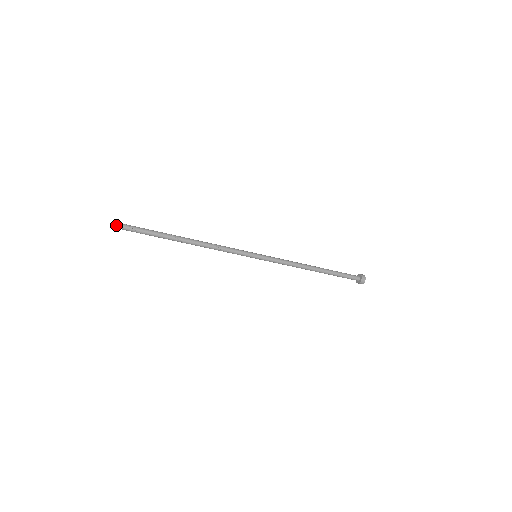
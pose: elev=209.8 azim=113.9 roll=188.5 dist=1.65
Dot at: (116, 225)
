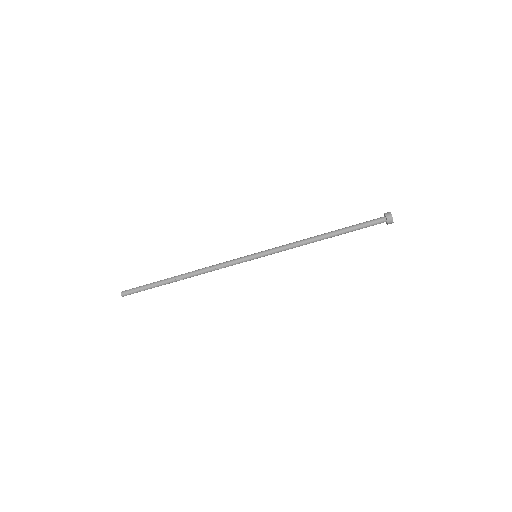
Dot at: (124, 294)
